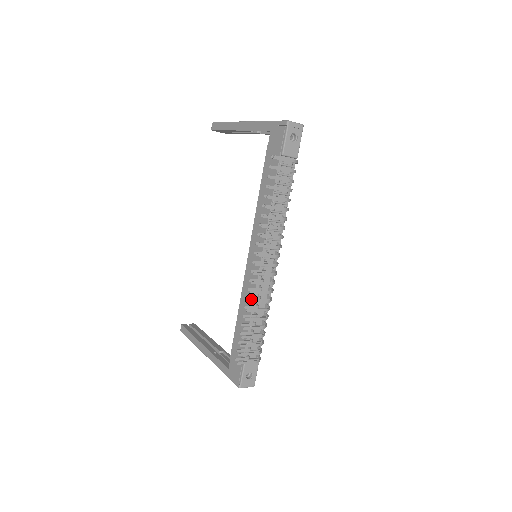
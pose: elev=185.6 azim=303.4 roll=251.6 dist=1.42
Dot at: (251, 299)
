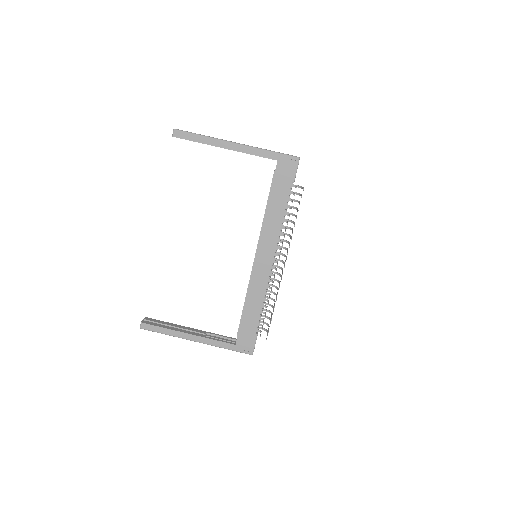
Dot at: (271, 291)
